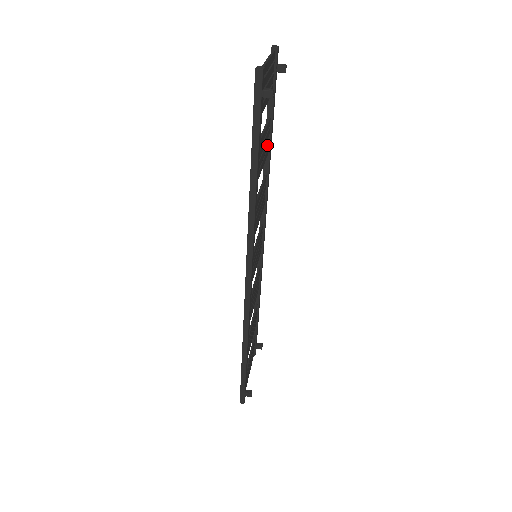
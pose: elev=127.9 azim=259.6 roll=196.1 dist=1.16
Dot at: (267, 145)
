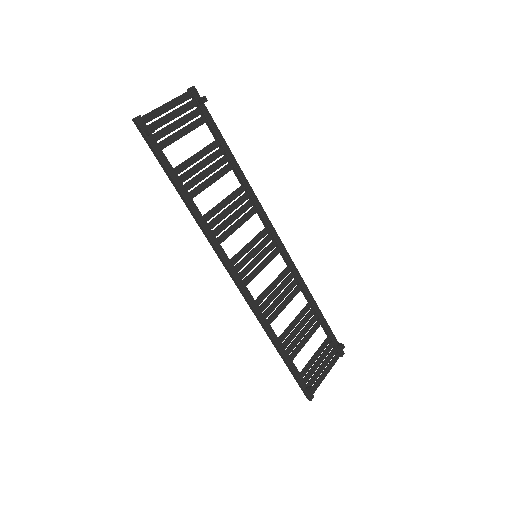
Dot at: (222, 162)
